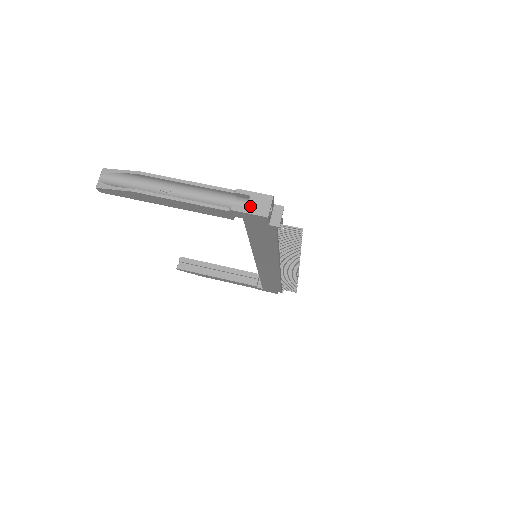
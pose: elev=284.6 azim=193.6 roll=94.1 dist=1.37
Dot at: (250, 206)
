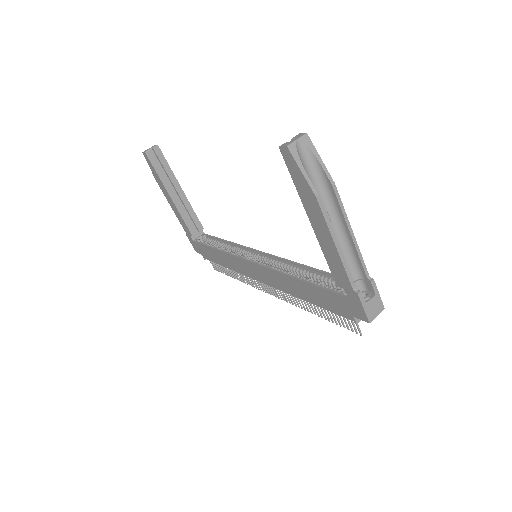
Dot at: (369, 303)
